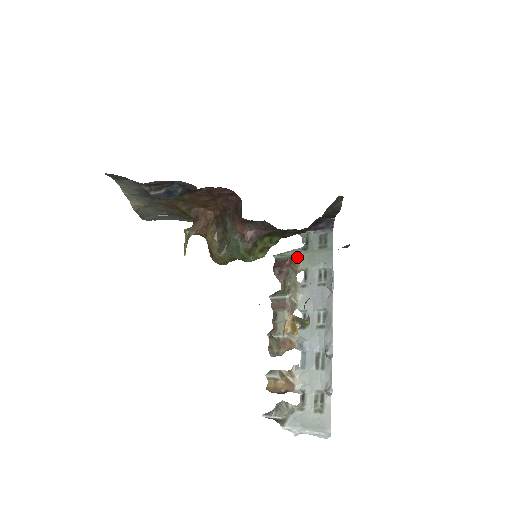
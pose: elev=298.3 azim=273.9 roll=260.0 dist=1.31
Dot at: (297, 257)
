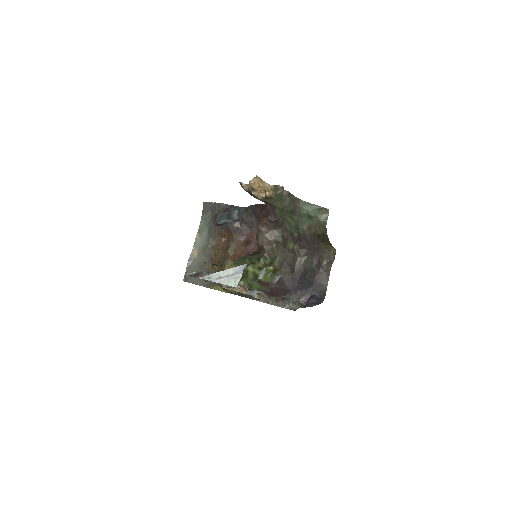
Dot at: (282, 304)
